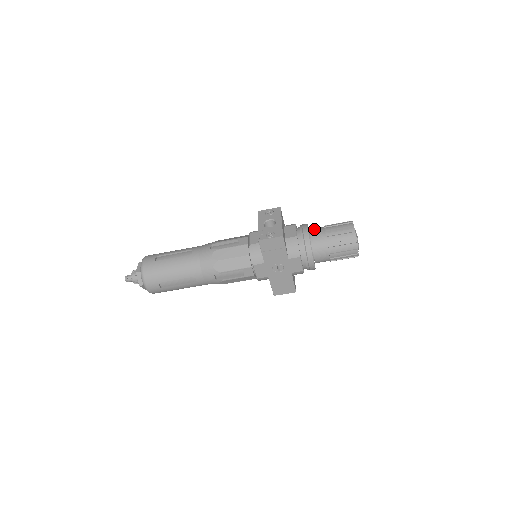
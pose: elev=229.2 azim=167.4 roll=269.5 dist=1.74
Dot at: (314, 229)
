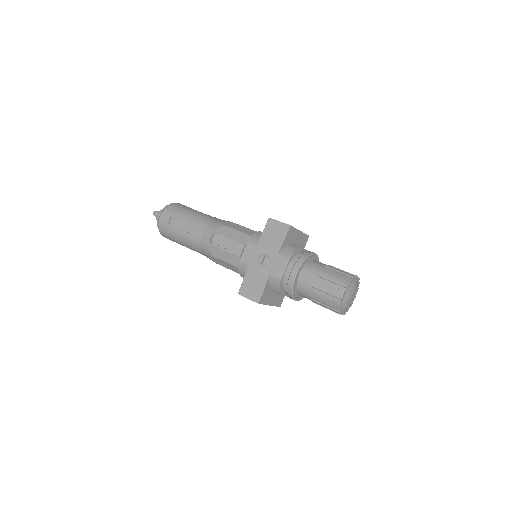
Dot at: occluded
